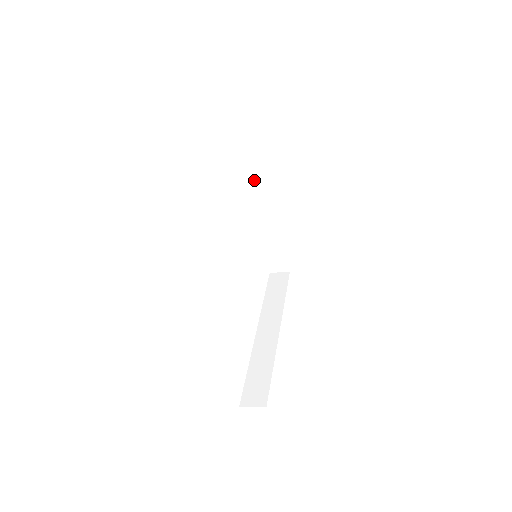
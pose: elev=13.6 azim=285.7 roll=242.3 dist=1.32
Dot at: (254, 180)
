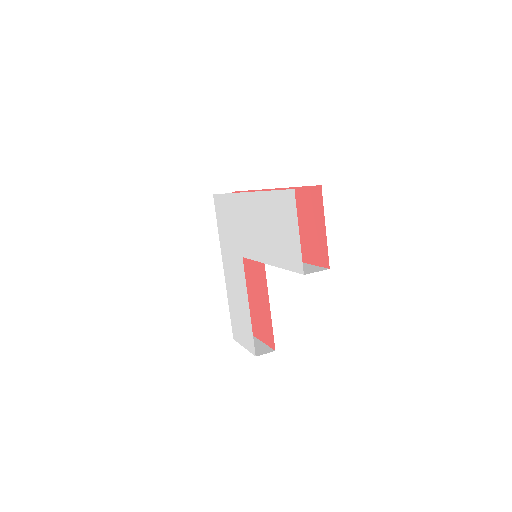
Dot at: occluded
